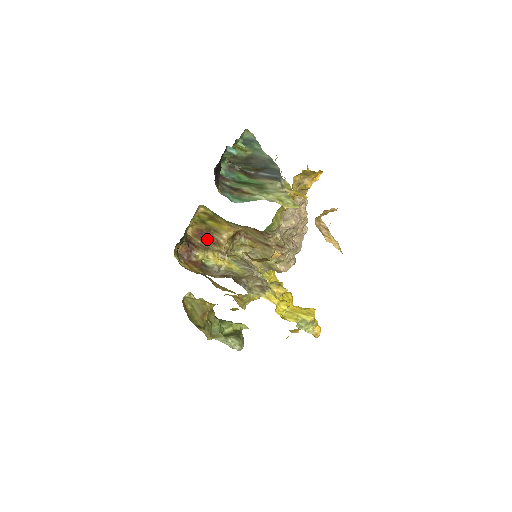
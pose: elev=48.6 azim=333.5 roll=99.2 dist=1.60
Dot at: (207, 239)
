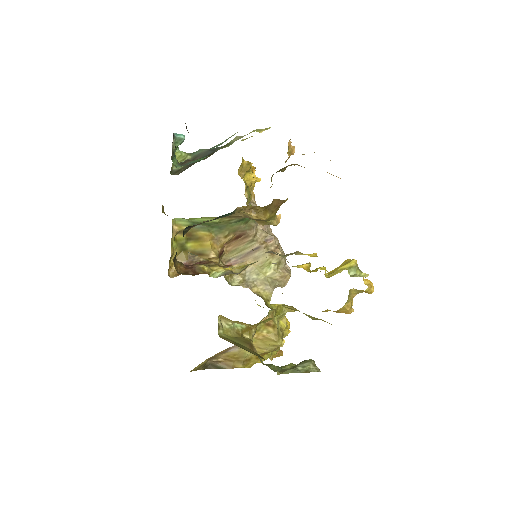
Dot at: occluded
